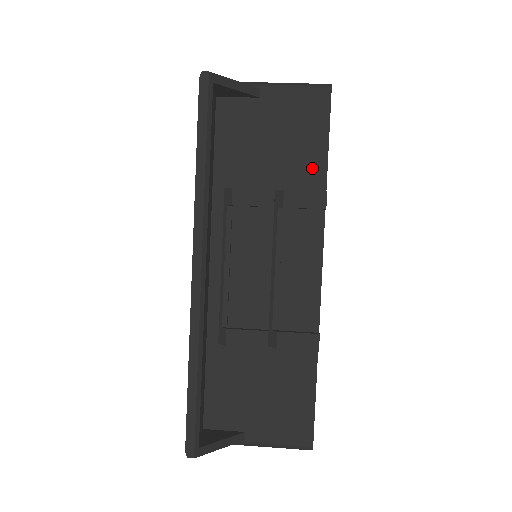
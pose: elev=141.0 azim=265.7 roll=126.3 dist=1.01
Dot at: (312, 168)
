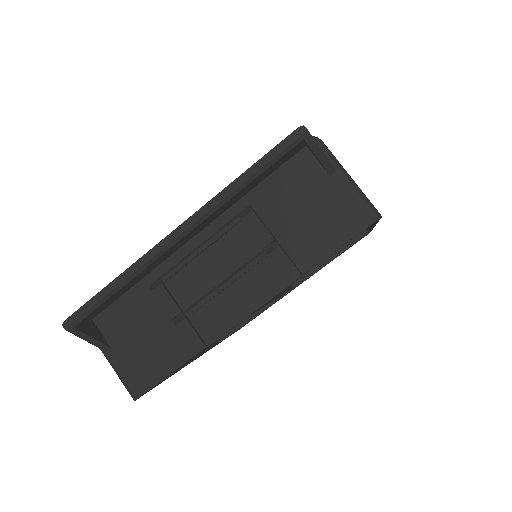
Dot at: (311, 252)
